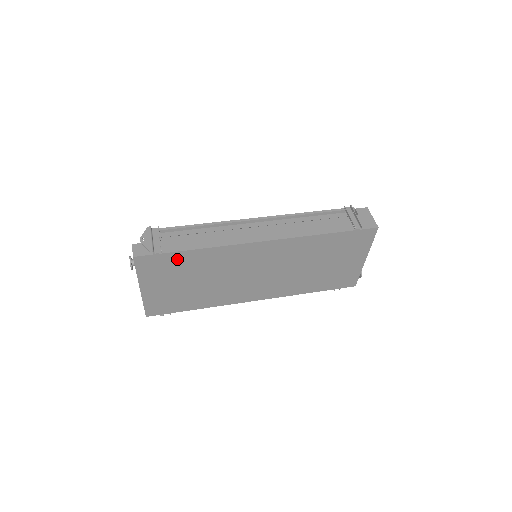
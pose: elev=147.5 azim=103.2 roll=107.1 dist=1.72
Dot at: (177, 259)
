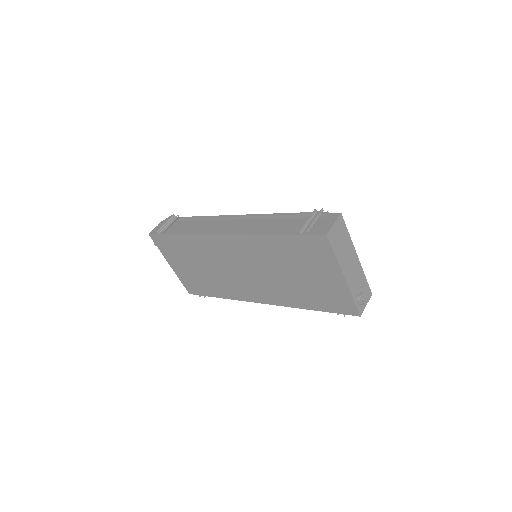
Dot at: (175, 242)
